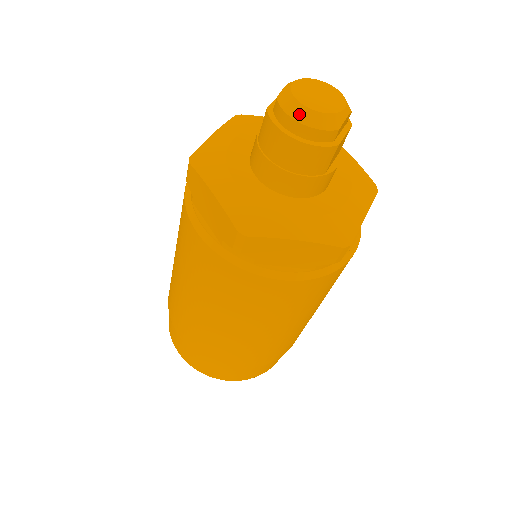
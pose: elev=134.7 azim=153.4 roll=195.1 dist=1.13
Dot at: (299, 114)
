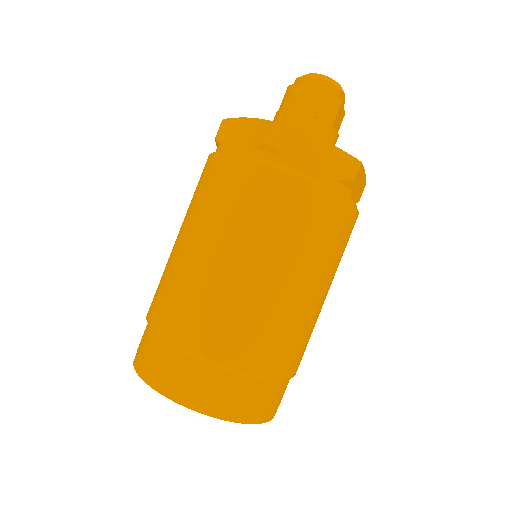
Dot at: (315, 75)
